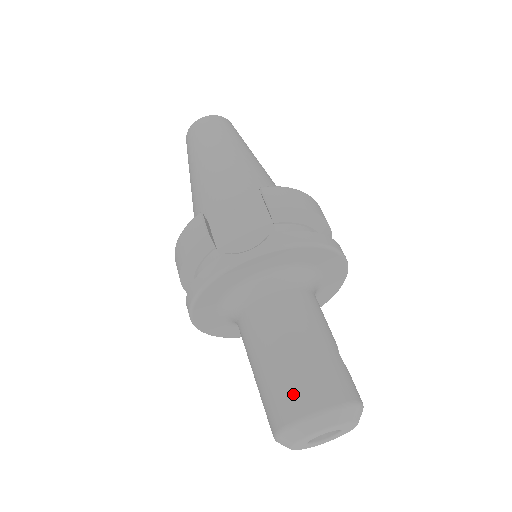
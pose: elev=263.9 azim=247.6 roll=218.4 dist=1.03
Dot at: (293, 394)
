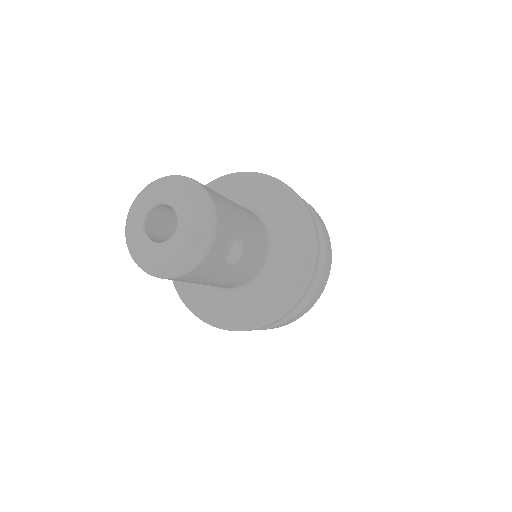
Dot at: occluded
